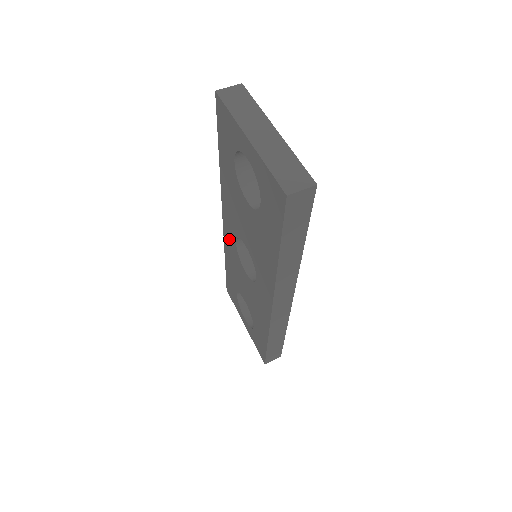
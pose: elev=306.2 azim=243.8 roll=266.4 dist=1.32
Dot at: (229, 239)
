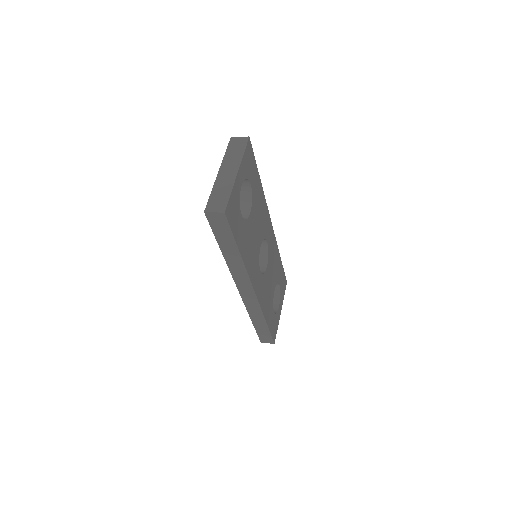
Dot at: occluded
